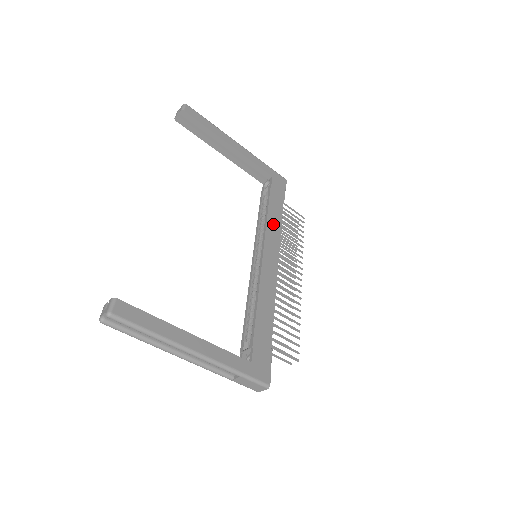
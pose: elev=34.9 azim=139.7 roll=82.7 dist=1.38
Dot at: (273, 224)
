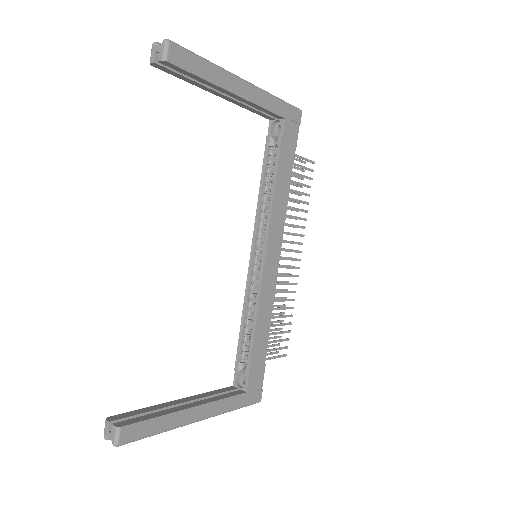
Dot at: (279, 204)
